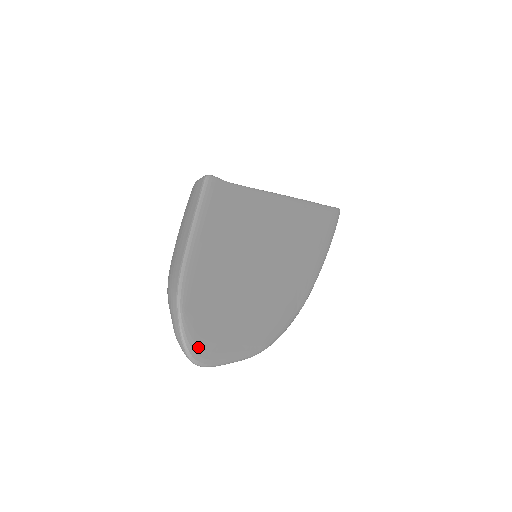
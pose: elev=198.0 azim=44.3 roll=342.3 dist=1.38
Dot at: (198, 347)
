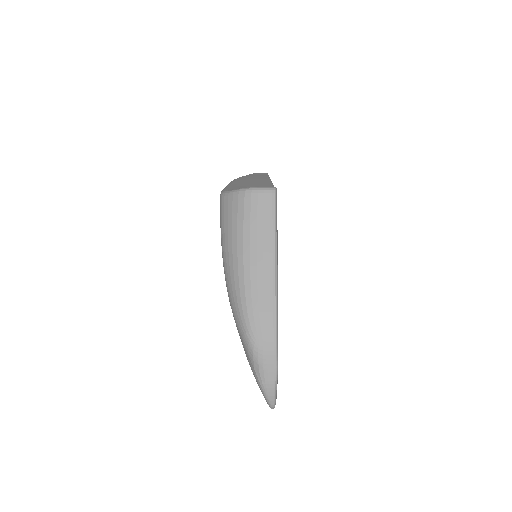
Dot at: occluded
